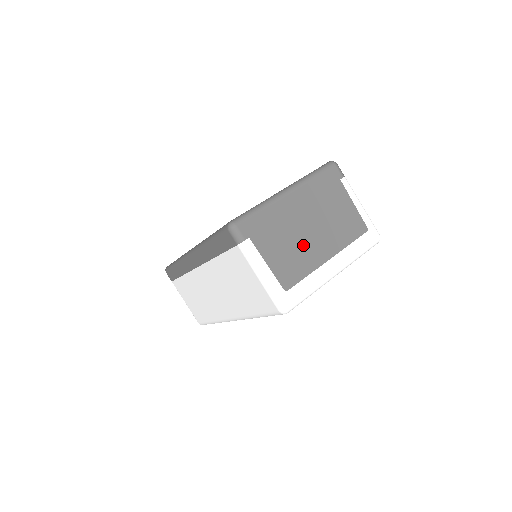
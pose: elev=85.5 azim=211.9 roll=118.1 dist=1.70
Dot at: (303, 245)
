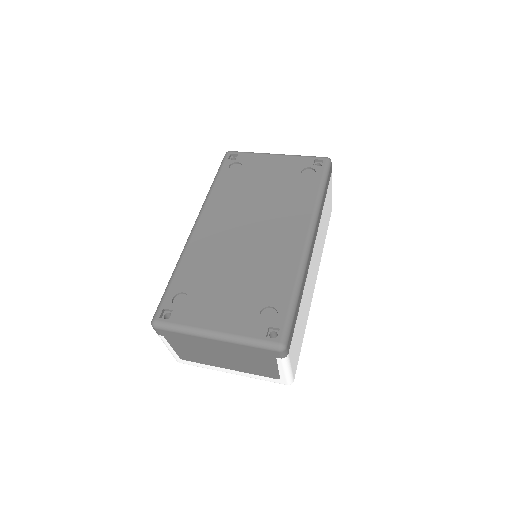
Dot at: (210, 357)
